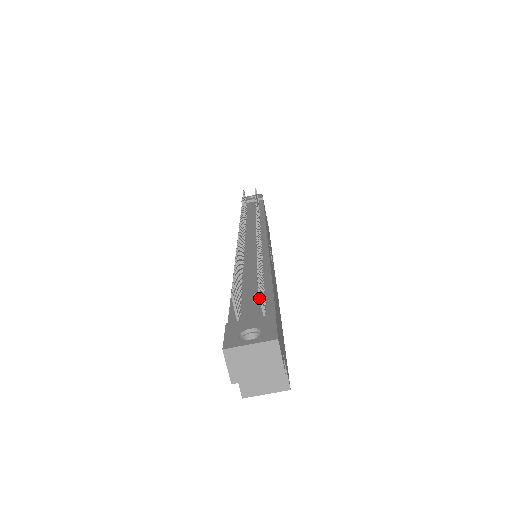
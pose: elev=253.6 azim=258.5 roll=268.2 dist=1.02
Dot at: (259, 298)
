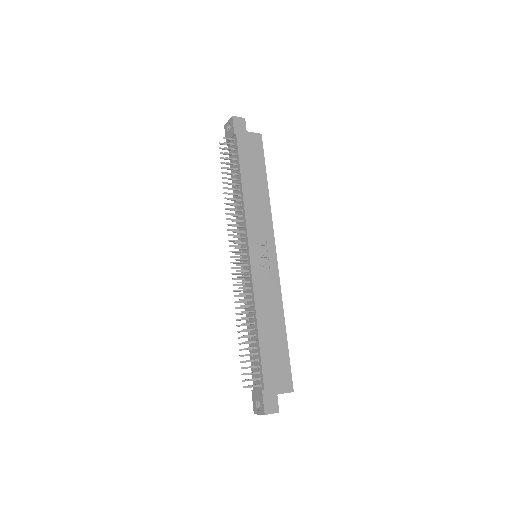
Dot at: occluded
